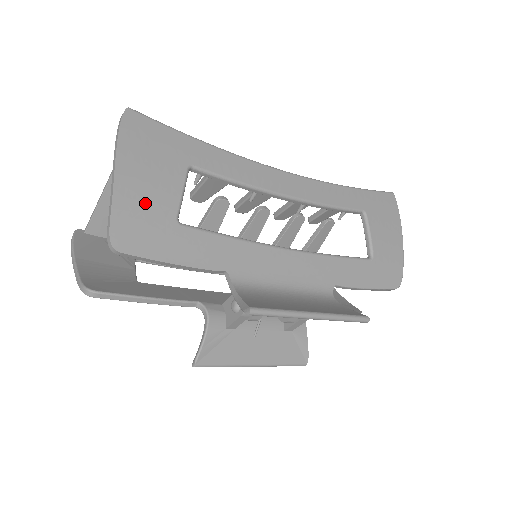
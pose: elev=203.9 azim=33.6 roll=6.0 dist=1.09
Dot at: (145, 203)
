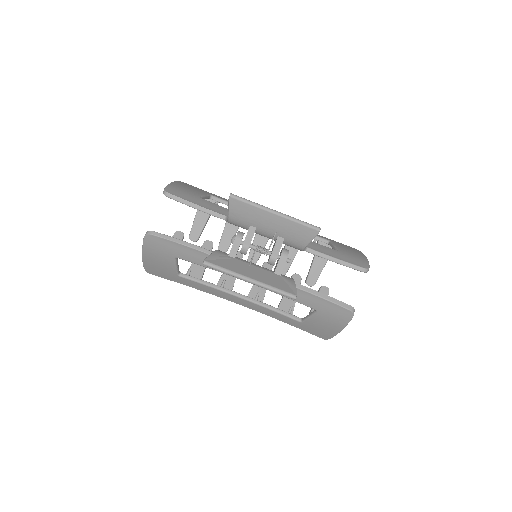
Dot at: (185, 189)
